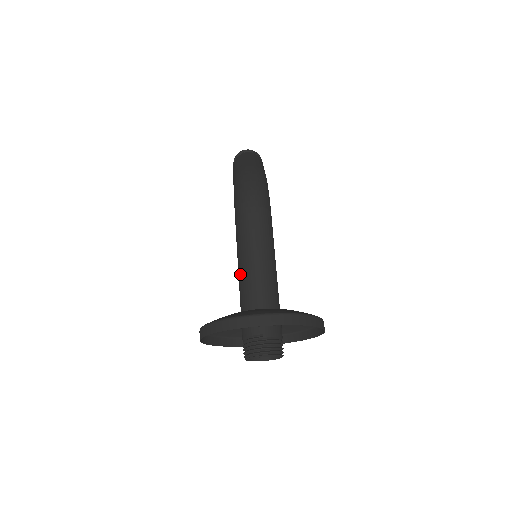
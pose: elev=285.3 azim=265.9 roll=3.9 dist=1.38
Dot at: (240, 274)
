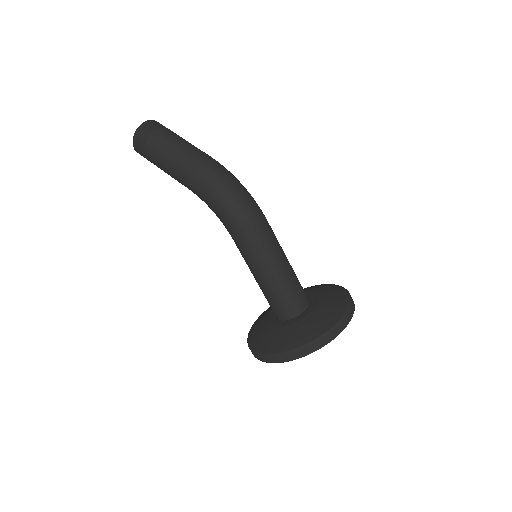
Dot at: (270, 286)
